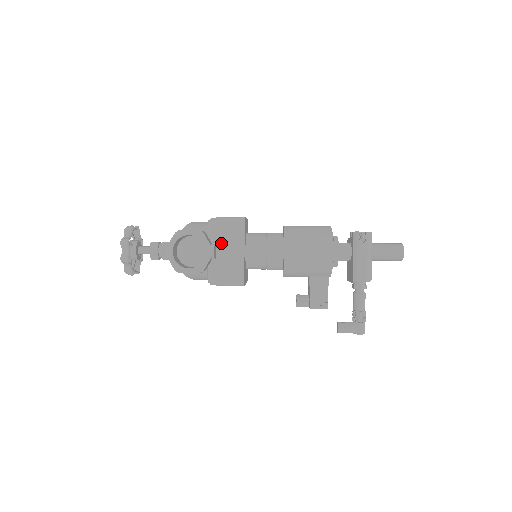
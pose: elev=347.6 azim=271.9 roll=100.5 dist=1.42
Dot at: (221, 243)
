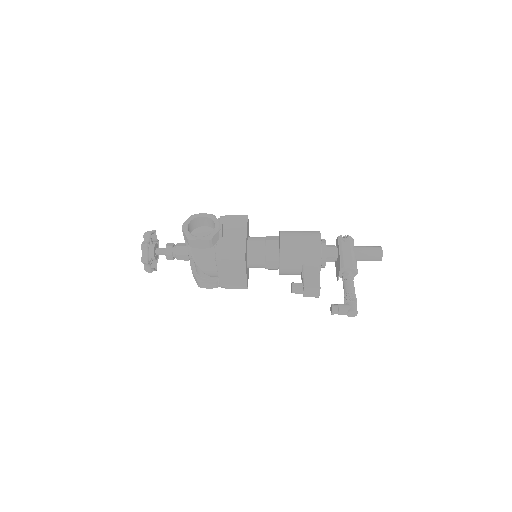
Dot at: (228, 229)
